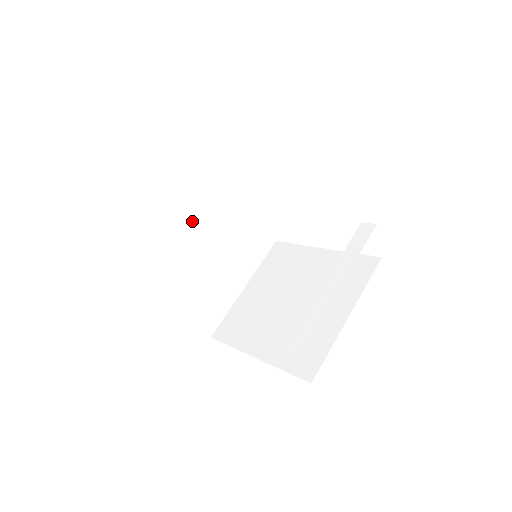
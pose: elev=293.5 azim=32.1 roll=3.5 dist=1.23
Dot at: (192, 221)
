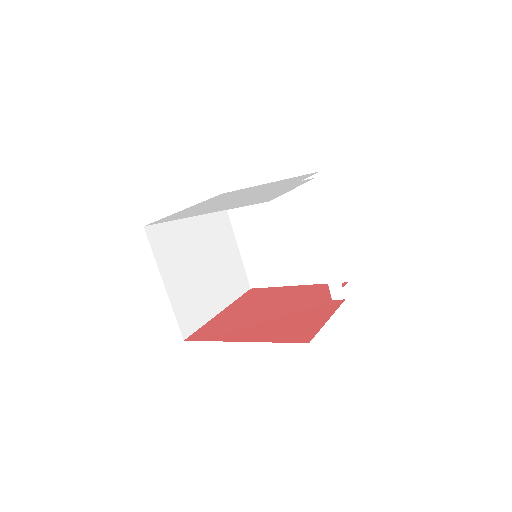
Dot at: (185, 265)
